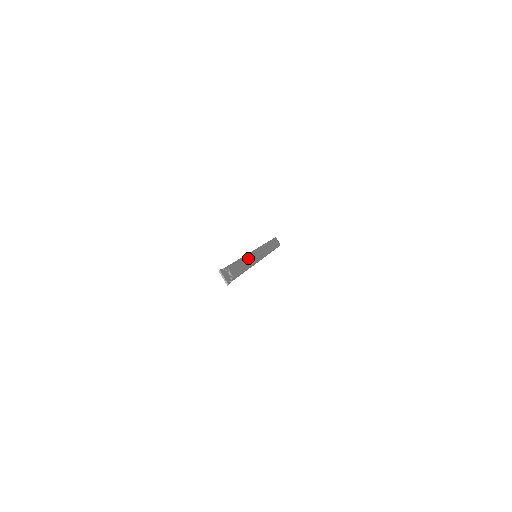
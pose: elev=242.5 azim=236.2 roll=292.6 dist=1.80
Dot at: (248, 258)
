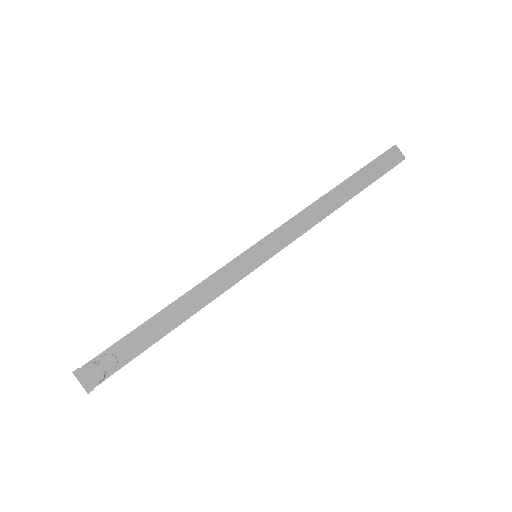
Dot at: (212, 282)
